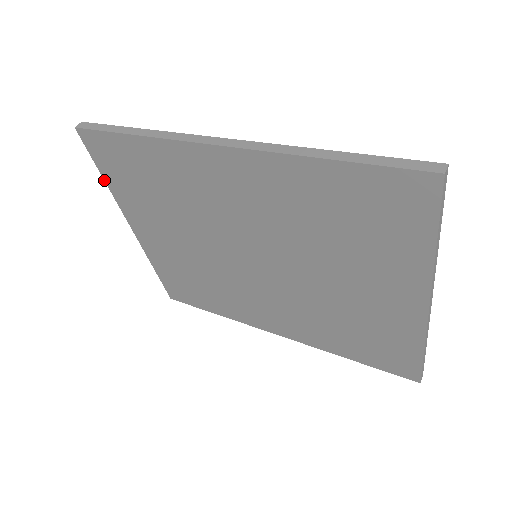
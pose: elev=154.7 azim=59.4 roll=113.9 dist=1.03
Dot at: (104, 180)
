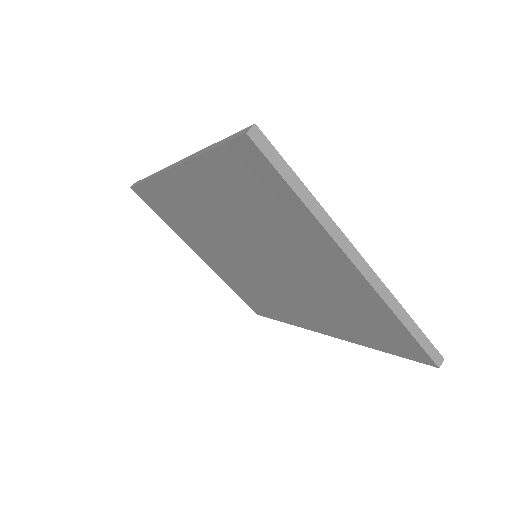
Dot at: (164, 221)
